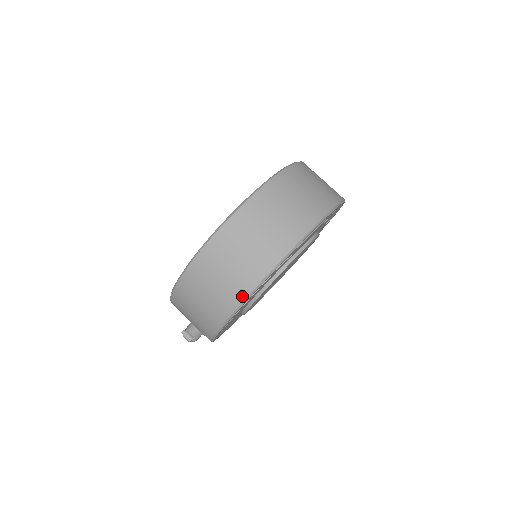
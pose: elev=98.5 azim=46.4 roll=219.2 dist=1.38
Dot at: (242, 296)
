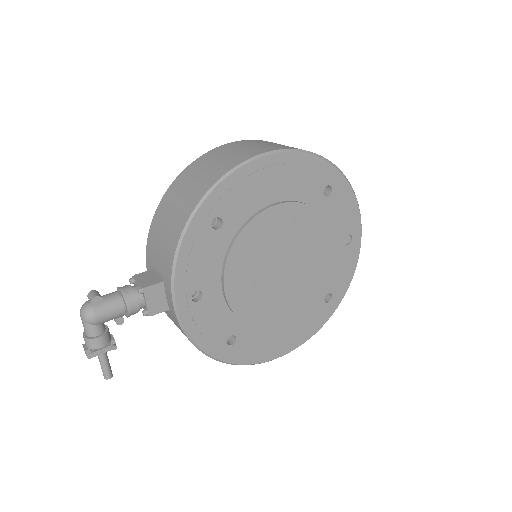
Dot at: (289, 148)
